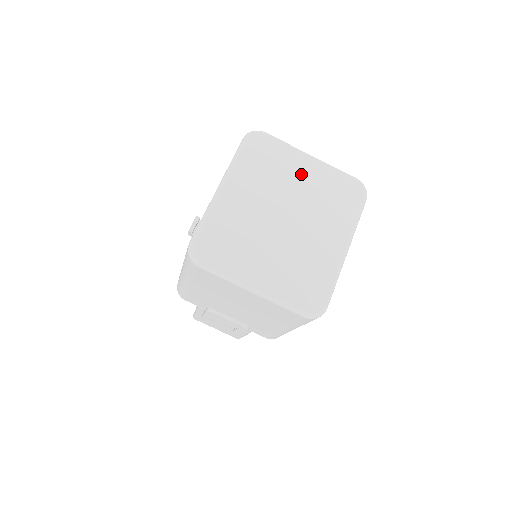
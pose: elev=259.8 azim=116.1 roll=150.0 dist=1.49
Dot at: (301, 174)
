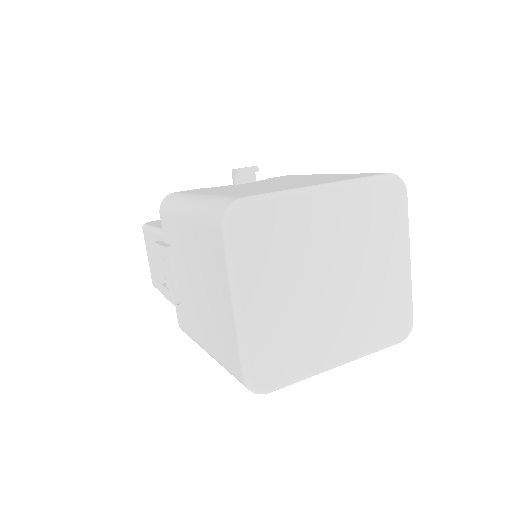
Dot at: (387, 262)
